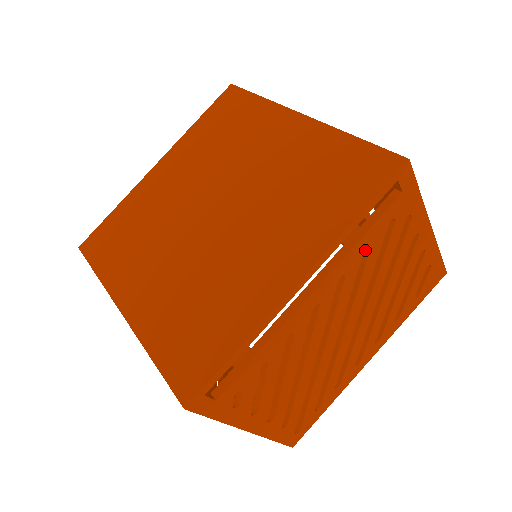
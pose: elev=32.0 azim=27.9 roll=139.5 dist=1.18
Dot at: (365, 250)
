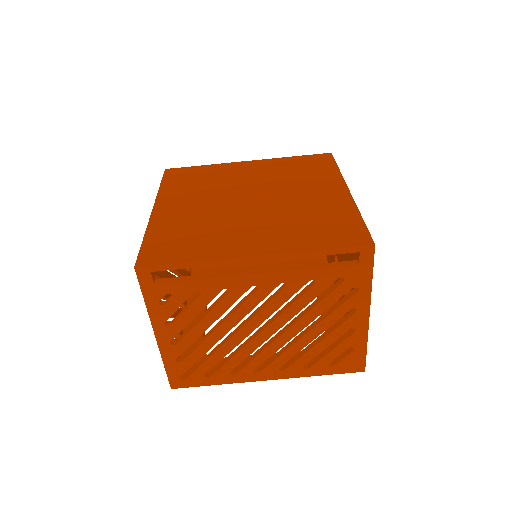
Dot at: (312, 283)
